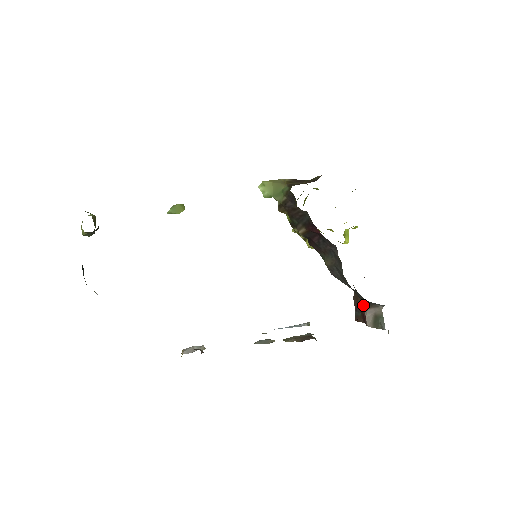
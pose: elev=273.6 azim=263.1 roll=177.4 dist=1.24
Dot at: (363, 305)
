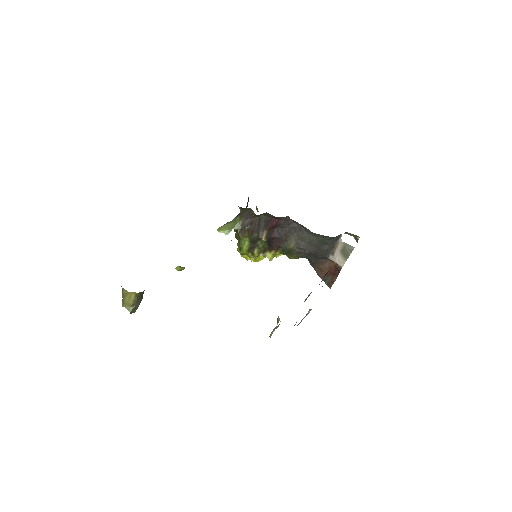
Dot at: (327, 266)
